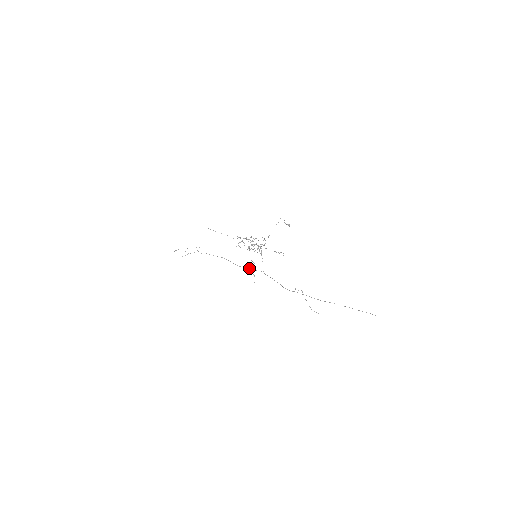
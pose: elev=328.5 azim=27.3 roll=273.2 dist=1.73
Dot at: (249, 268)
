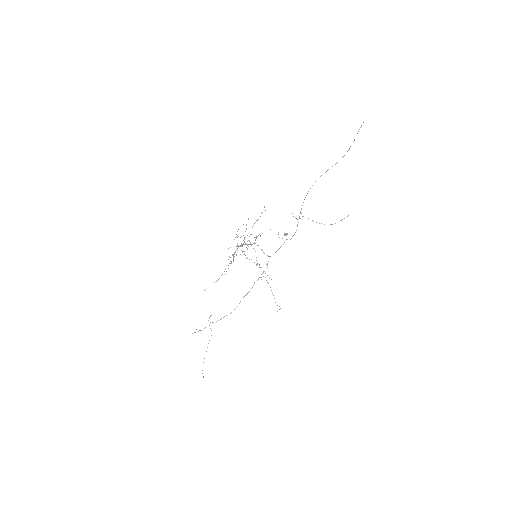
Dot at: occluded
